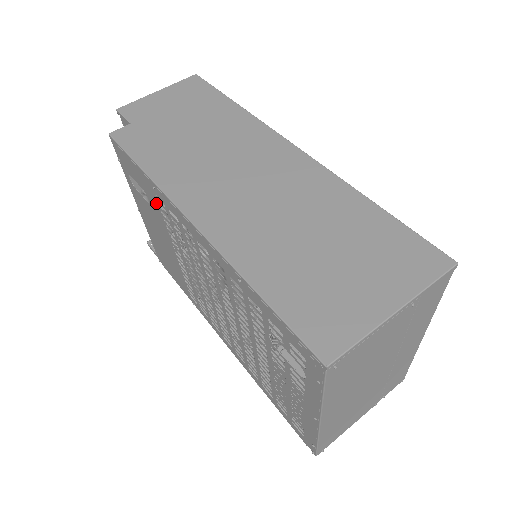
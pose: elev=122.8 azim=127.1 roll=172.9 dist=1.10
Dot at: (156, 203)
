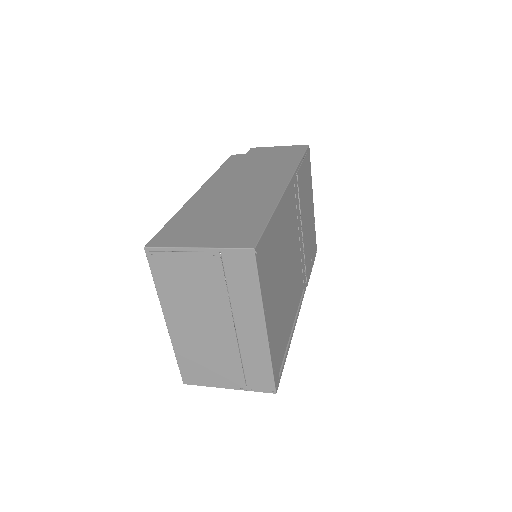
Dot at: occluded
